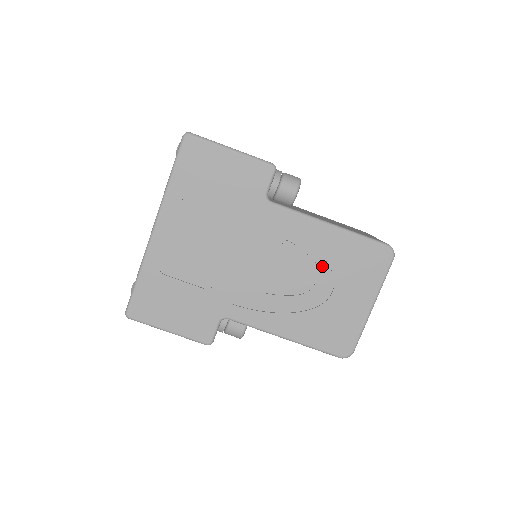
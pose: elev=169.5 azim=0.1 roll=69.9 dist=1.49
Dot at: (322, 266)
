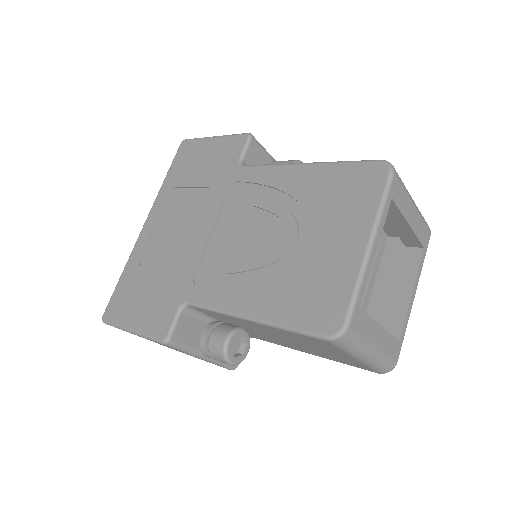
Dot at: (296, 212)
